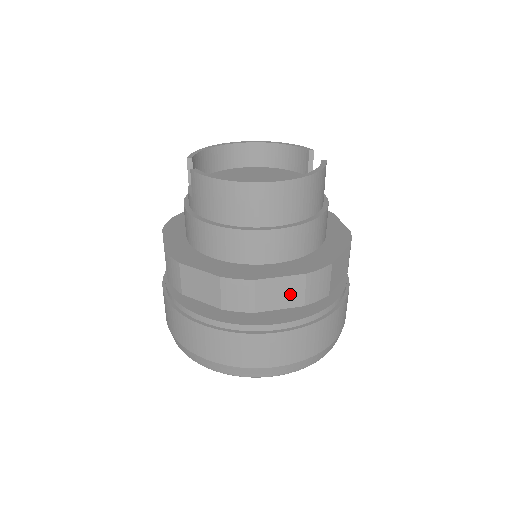
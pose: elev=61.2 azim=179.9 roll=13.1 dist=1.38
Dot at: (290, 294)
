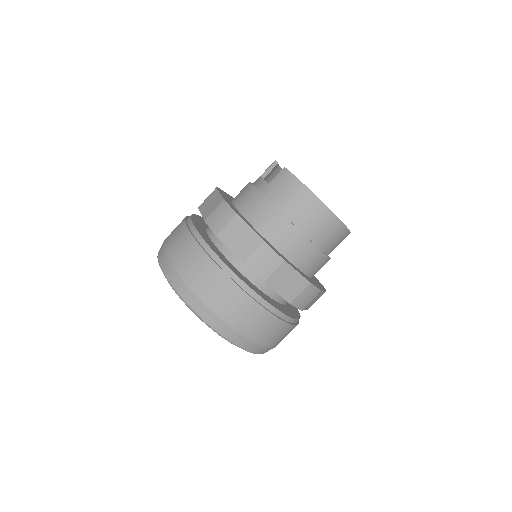
Dot at: (291, 288)
